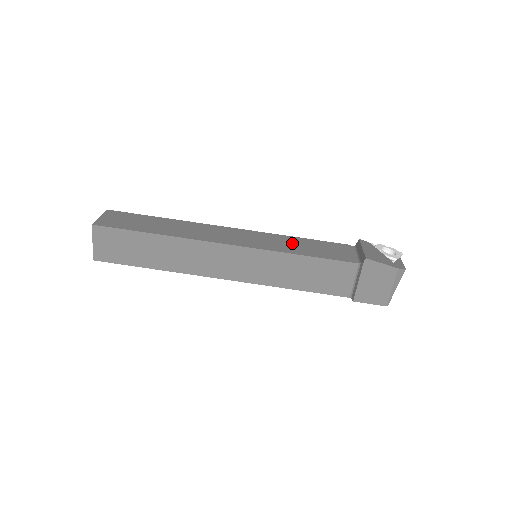
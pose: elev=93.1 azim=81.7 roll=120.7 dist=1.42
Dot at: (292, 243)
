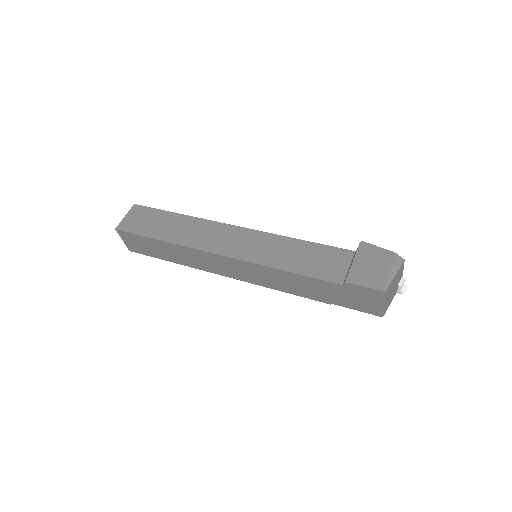
Dot at: occluded
